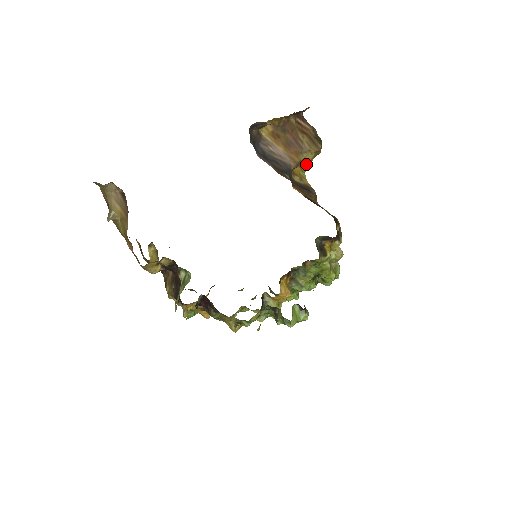
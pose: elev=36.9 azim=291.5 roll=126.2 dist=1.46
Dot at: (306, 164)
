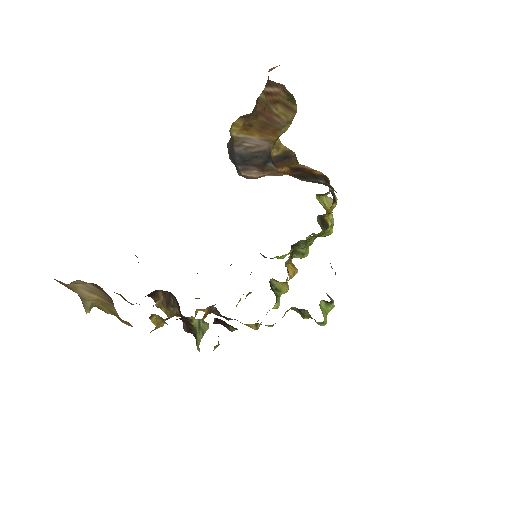
Dot at: occluded
